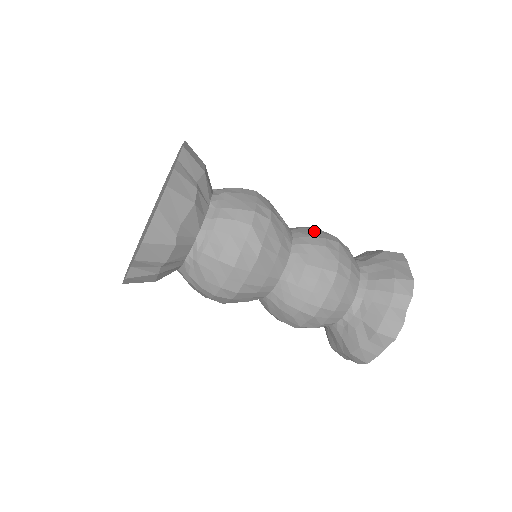
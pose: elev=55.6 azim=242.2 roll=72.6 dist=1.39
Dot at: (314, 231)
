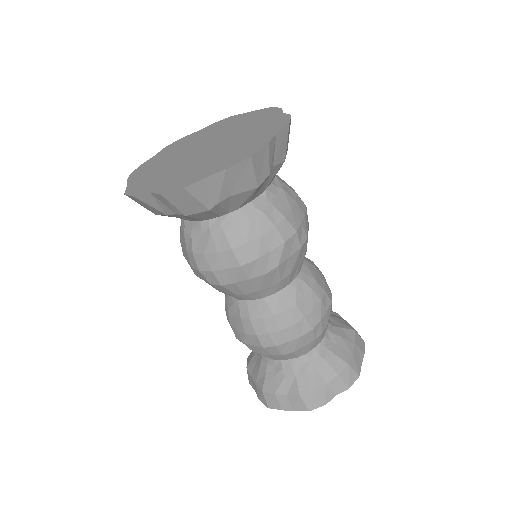
Dot at: (320, 275)
